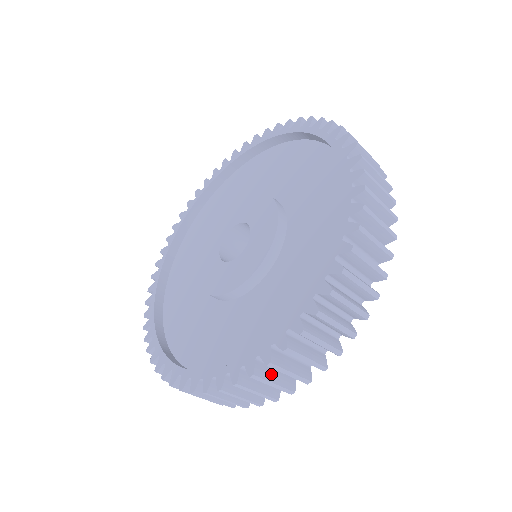
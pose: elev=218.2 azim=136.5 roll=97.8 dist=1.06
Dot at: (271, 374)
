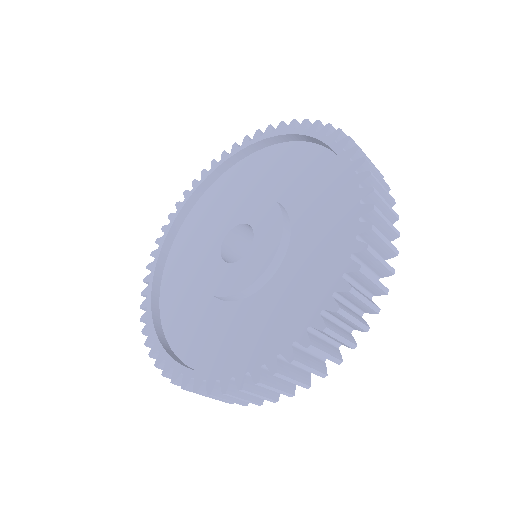
Dot at: occluded
